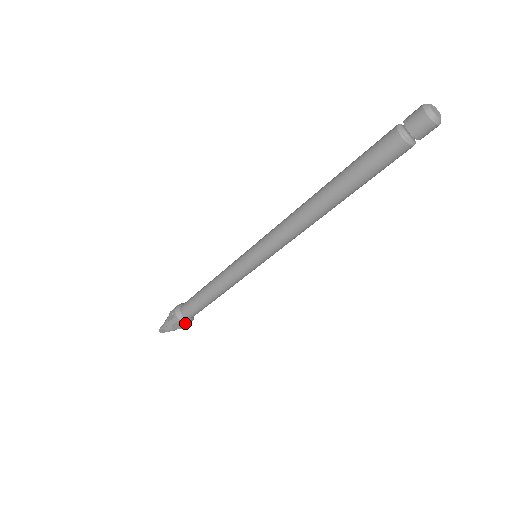
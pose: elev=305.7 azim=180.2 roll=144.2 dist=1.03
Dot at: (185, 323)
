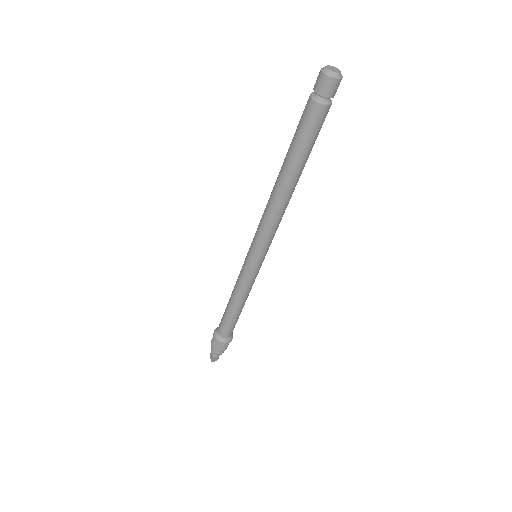
Dot at: (221, 342)
